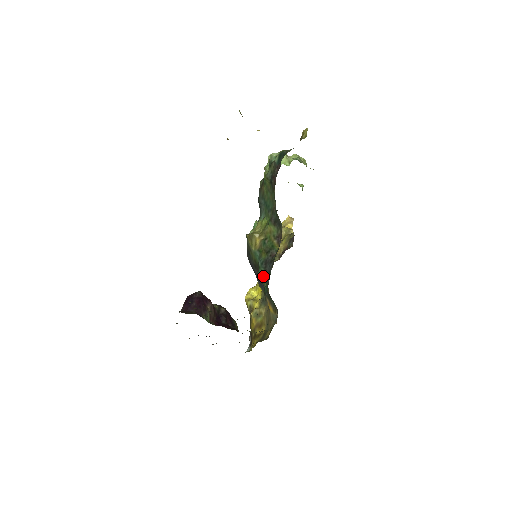
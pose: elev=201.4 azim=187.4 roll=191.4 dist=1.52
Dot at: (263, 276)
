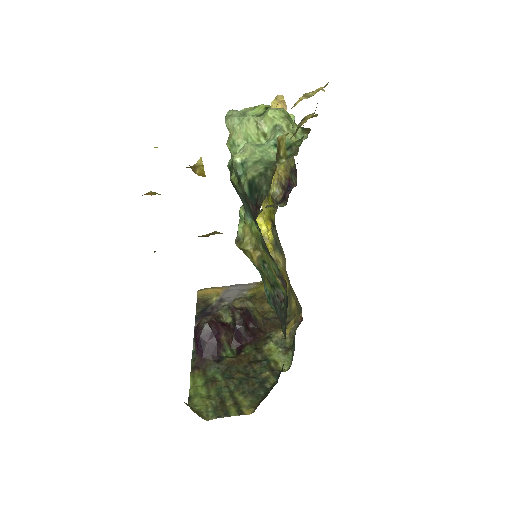
Dot at: occluded
